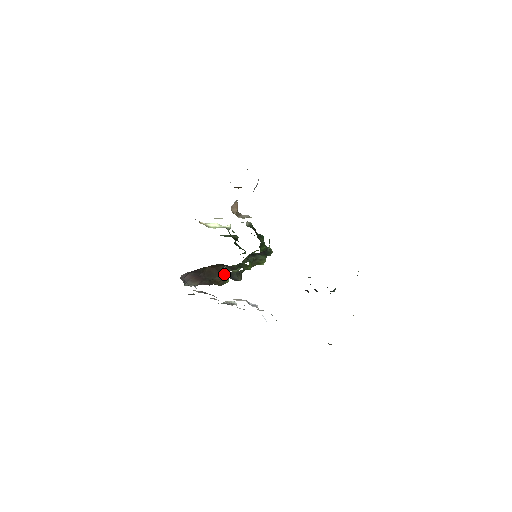
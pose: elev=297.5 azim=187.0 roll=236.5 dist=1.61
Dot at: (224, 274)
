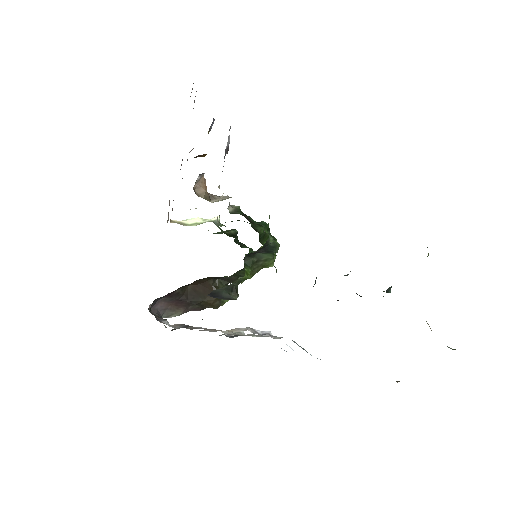
Dot at: occluded
